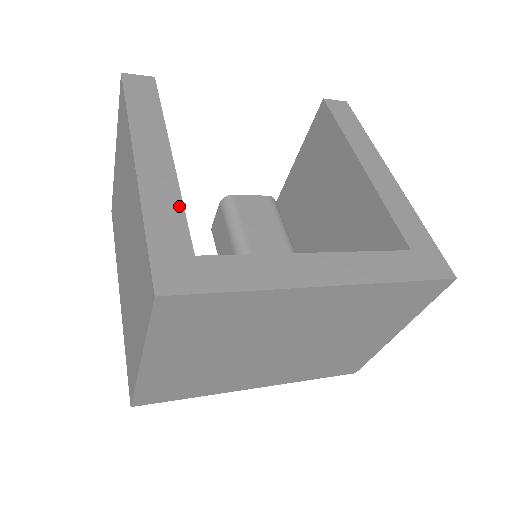
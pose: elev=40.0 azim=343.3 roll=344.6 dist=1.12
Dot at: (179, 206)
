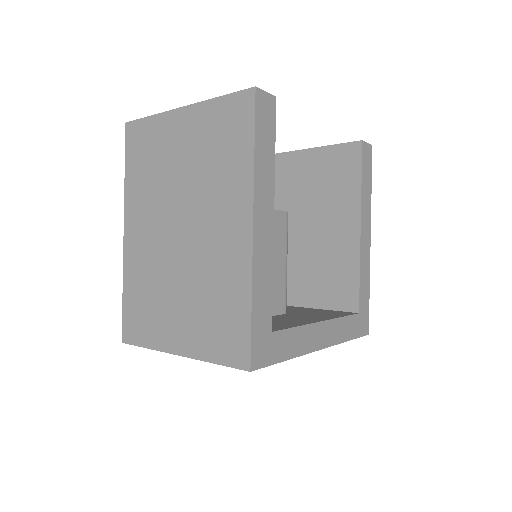
Dot at: (271, 282)
